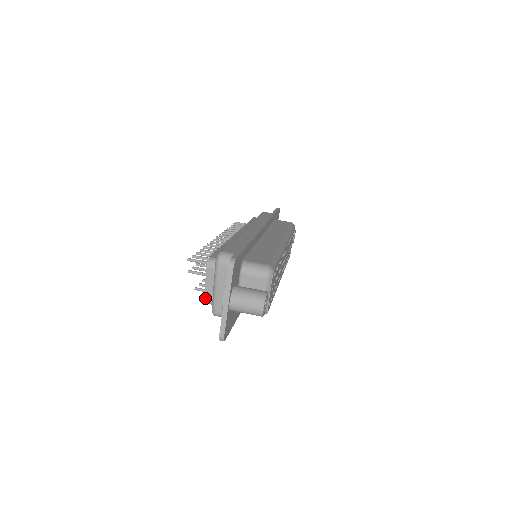
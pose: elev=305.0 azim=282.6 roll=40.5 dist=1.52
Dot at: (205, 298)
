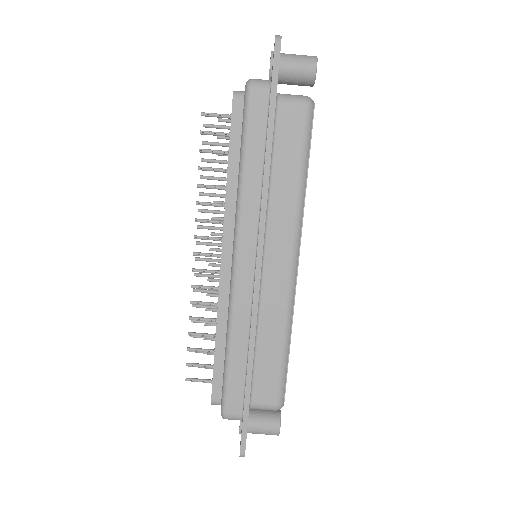
Dot at: occluded
